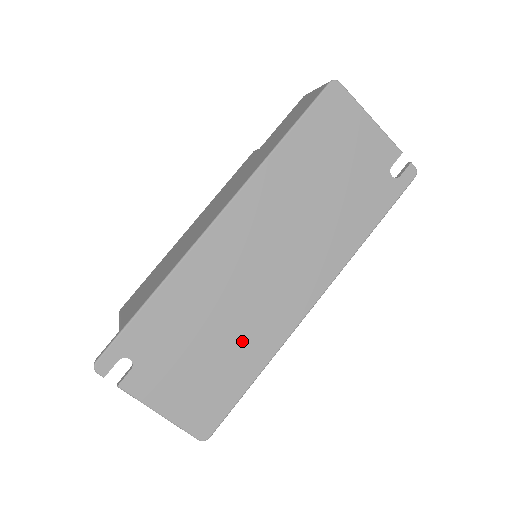
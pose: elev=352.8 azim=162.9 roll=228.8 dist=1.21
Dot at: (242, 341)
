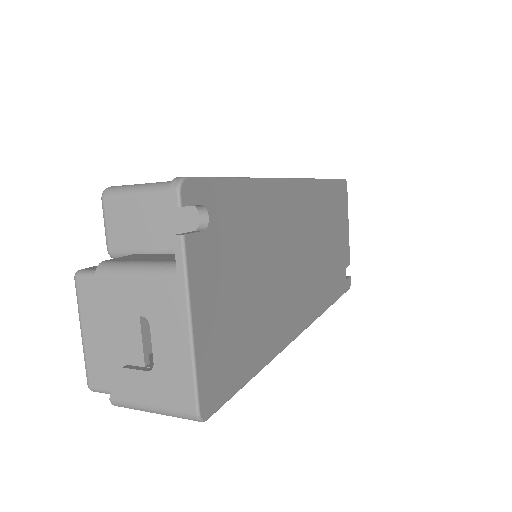
Dot at: (269, 311)
